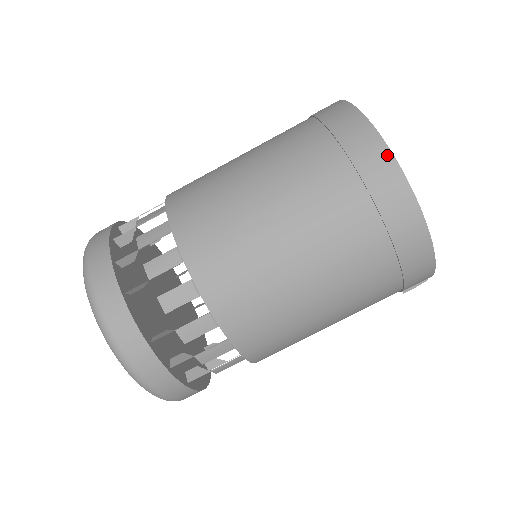
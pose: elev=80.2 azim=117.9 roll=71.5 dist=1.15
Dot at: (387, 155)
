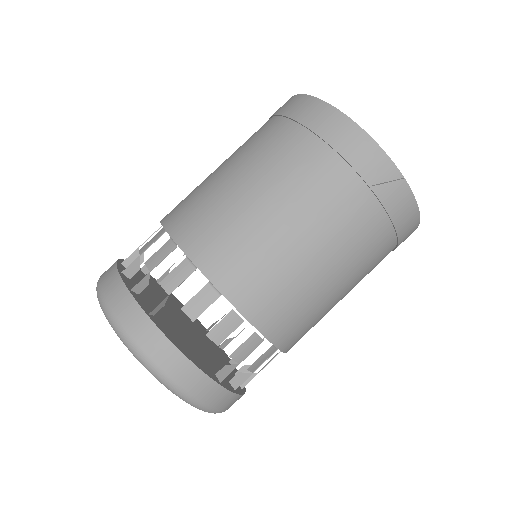
Dot at: (289, 99)
